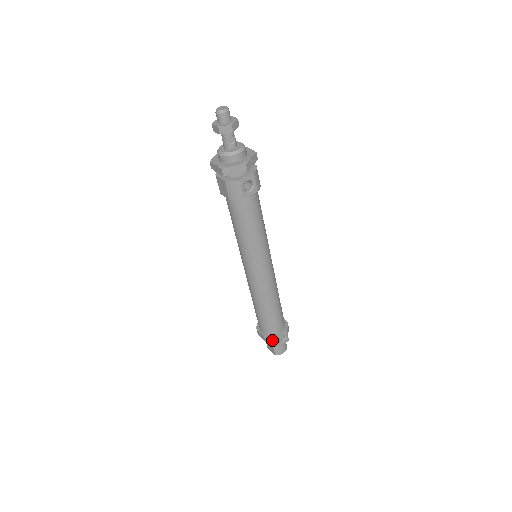
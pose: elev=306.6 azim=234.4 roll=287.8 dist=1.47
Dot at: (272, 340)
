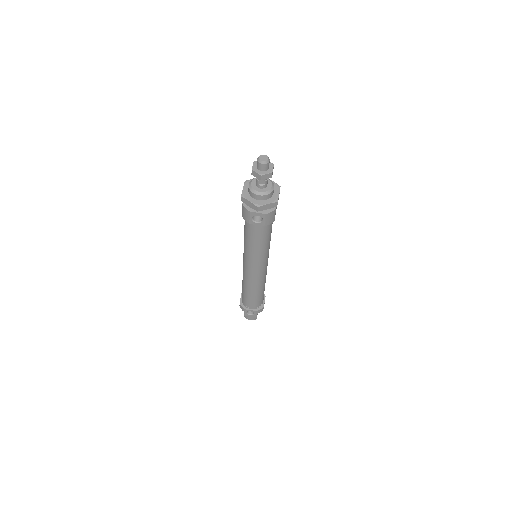
Dot at: (243, 309)
